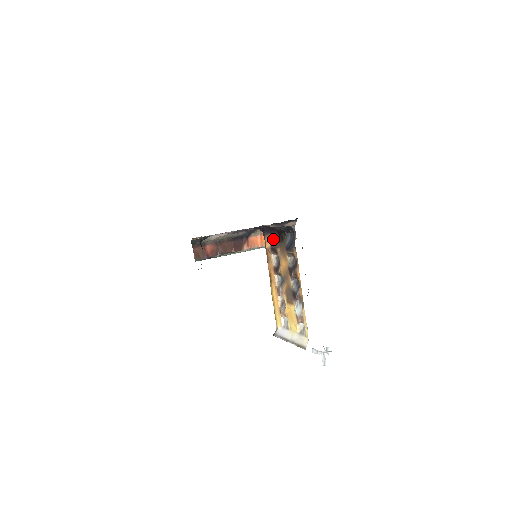
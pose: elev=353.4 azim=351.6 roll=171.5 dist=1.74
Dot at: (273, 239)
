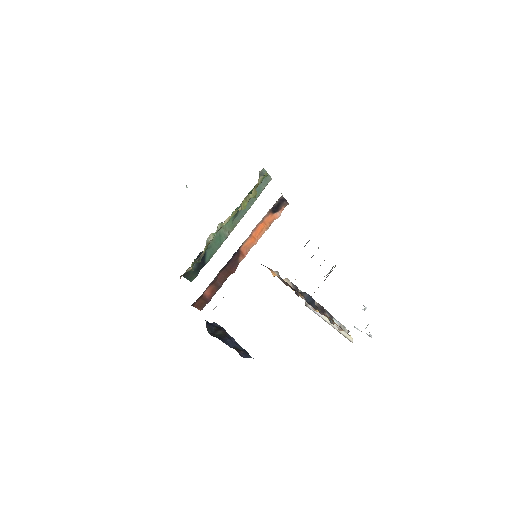
Dot at: occluded
